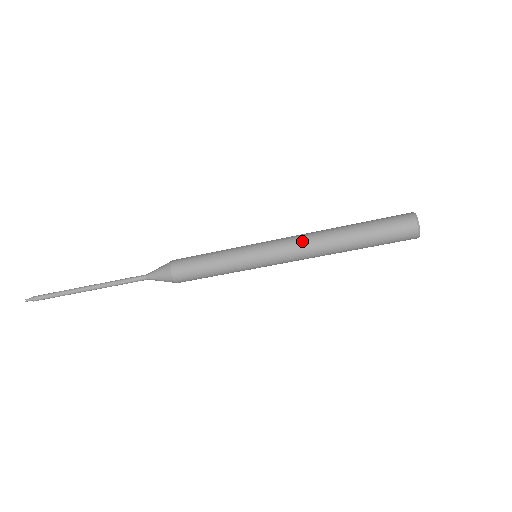
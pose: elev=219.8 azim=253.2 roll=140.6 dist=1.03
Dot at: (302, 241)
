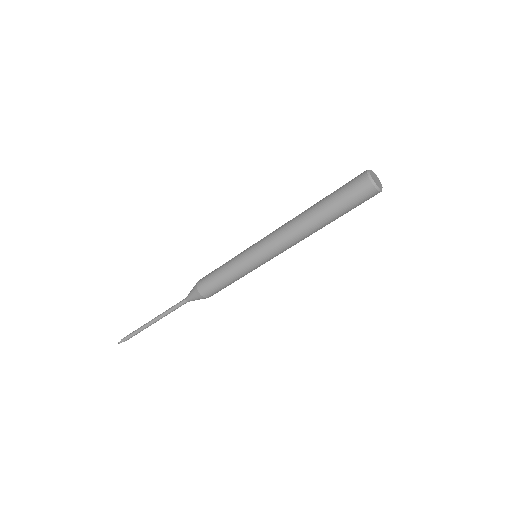
Dot at: (282, 232)
